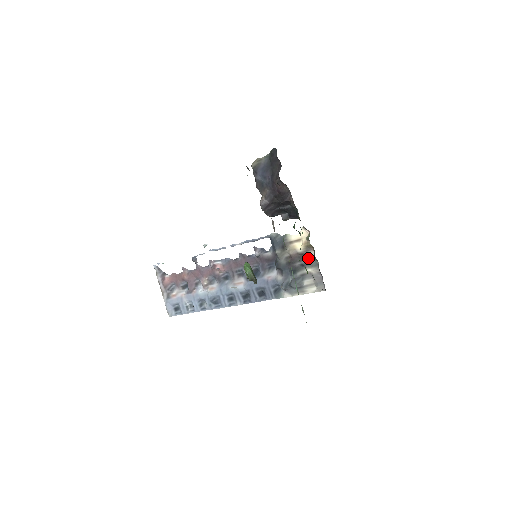
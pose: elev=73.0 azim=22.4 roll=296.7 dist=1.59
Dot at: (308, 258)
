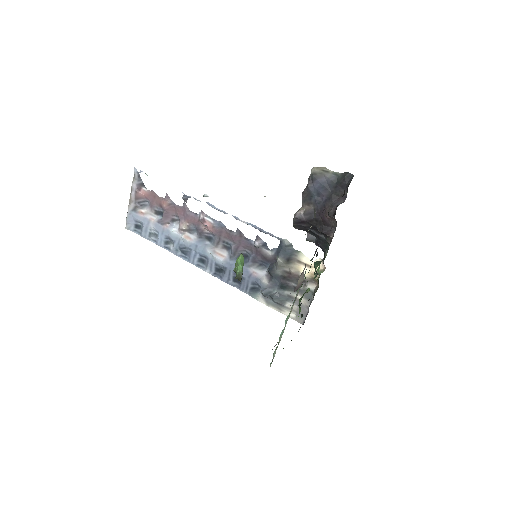
Dot at: (306, 287)
